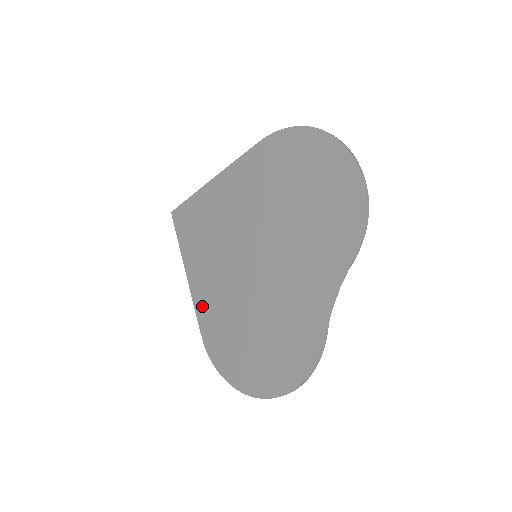
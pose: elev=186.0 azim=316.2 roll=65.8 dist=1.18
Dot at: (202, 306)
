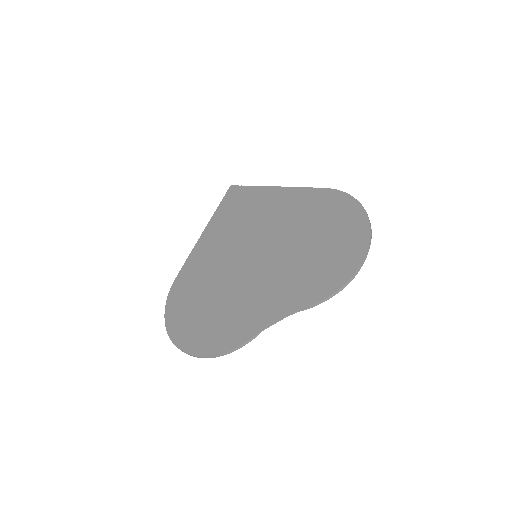
Dot at: (194, 259)
